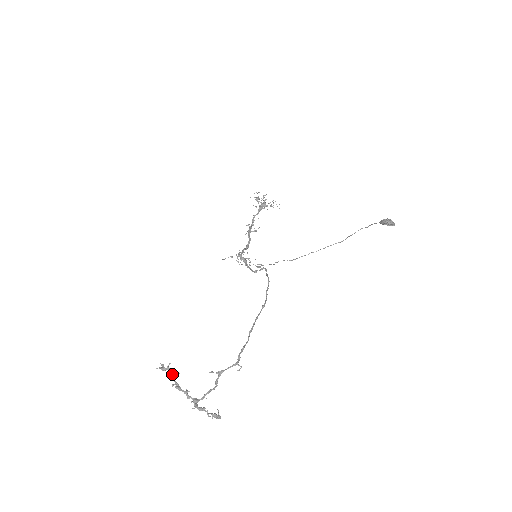
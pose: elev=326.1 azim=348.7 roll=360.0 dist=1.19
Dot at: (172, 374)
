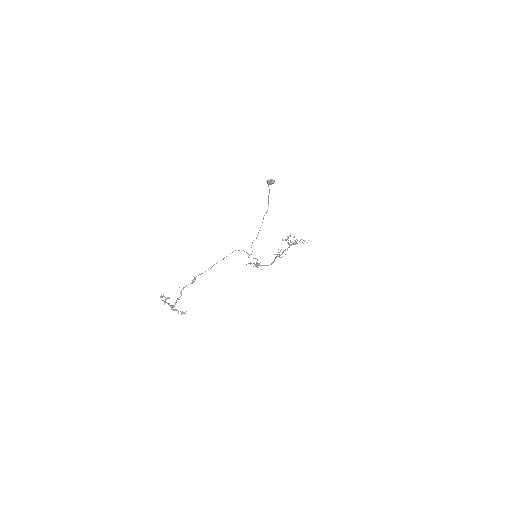
Dot at: (166, 298)
